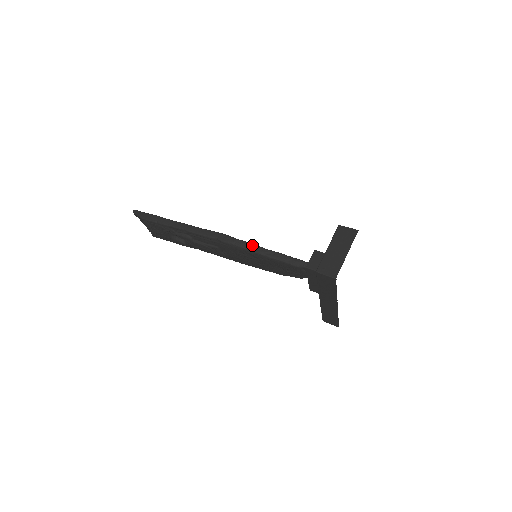
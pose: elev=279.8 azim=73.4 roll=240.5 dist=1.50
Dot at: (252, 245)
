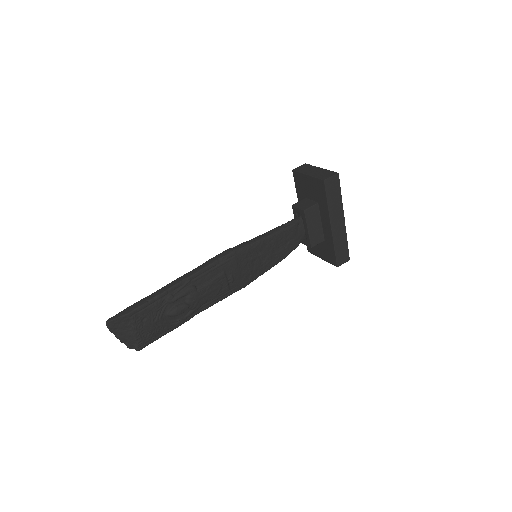
Dot at: (251, 240)
